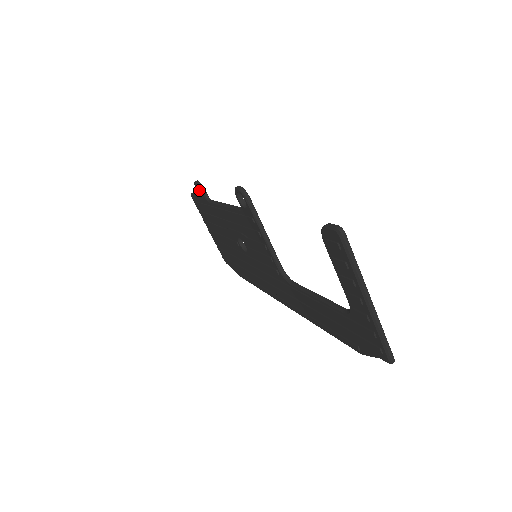
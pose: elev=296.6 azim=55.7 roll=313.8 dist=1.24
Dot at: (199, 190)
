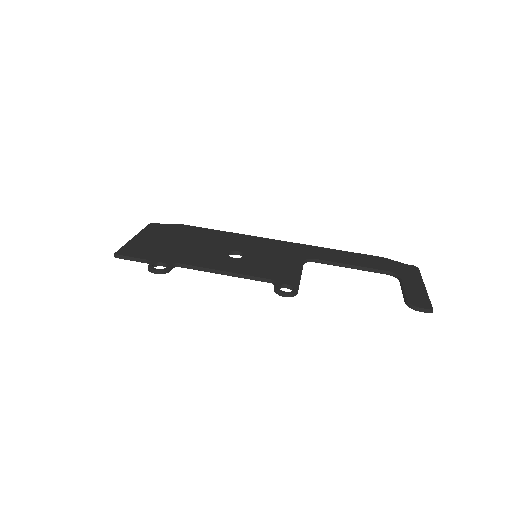
Dot at: (153, 266)
